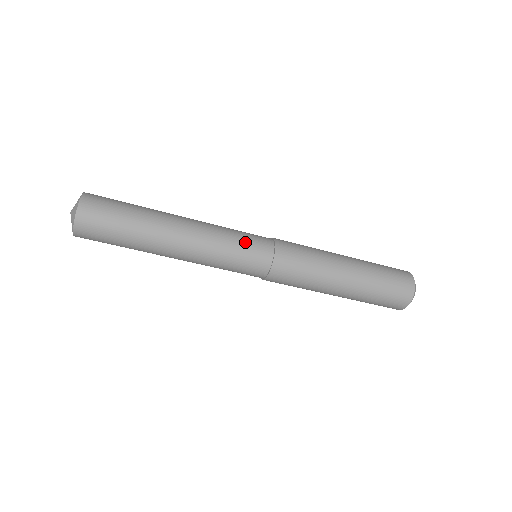
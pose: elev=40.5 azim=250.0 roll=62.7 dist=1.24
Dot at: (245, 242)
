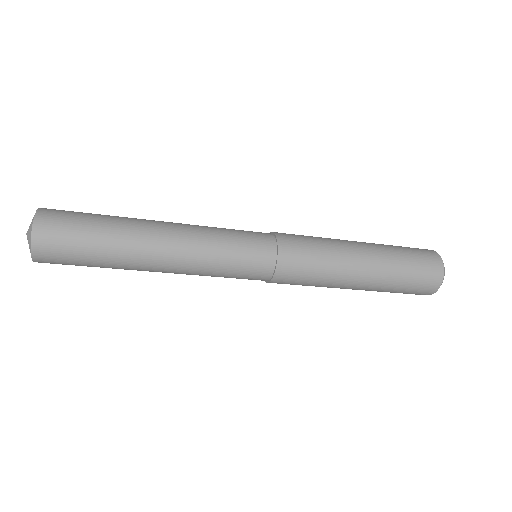
Dot at: (241, 244)
